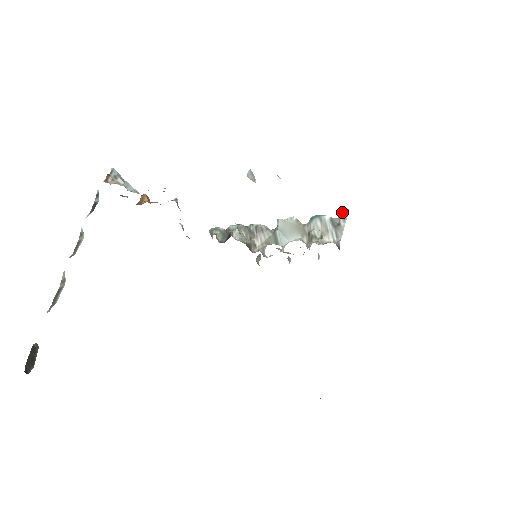
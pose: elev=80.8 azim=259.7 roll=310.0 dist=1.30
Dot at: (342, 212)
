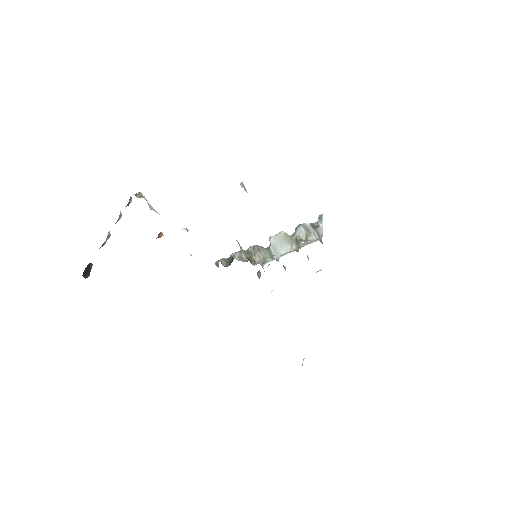
Dot at: (318, 217)
